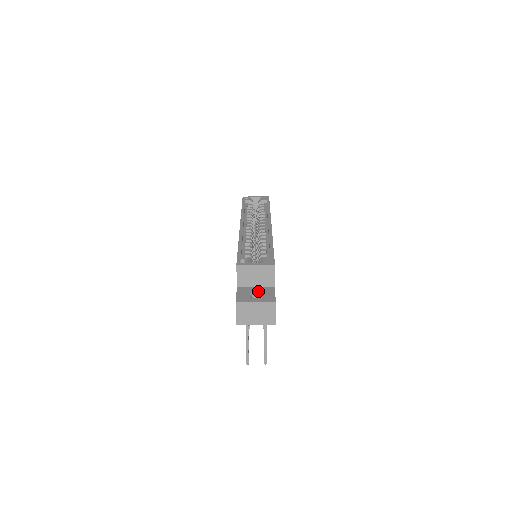
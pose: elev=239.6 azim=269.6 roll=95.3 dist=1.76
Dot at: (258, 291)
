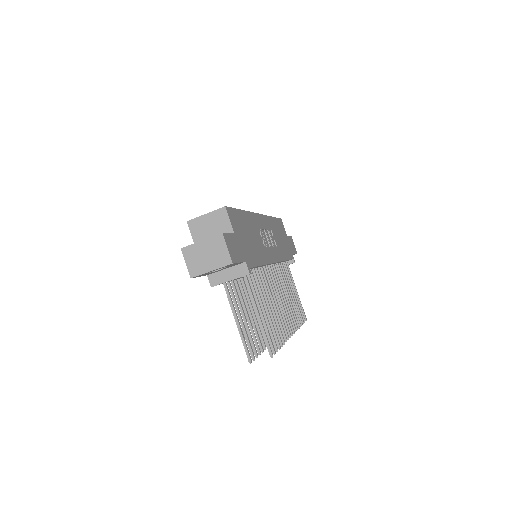
Dot at: occluded
